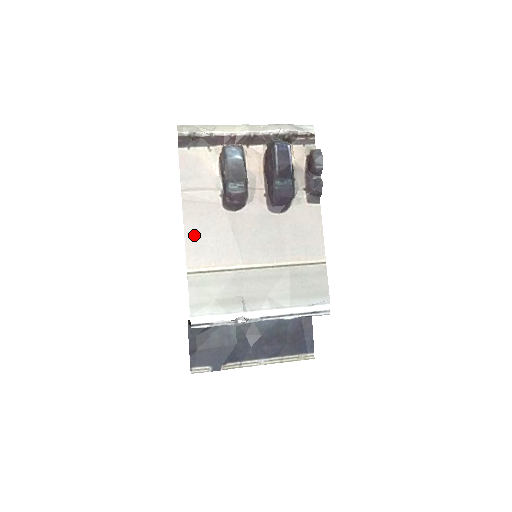
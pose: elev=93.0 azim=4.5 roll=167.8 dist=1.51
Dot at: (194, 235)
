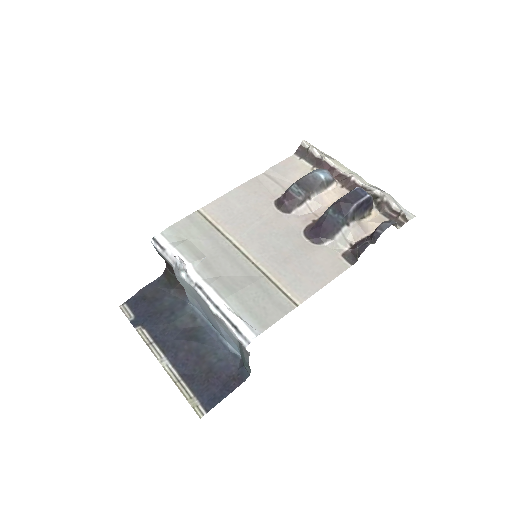
Dot at: (234, 197)
